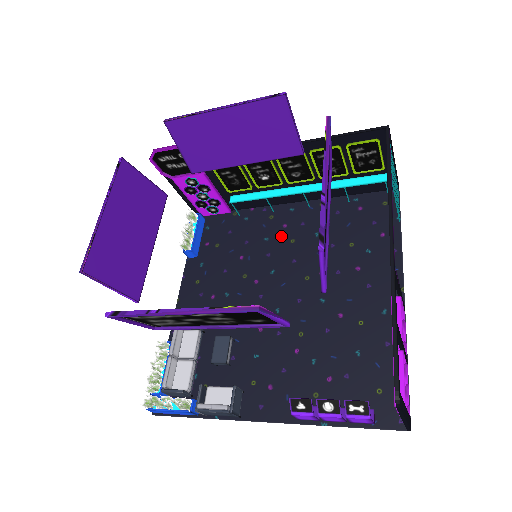
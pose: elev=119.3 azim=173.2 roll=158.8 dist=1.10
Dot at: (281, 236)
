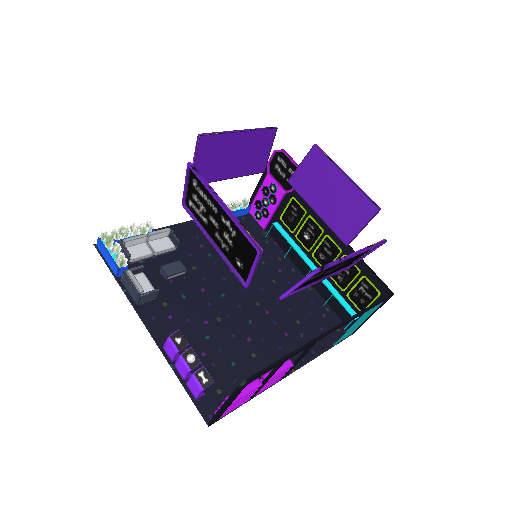
Dot at: (272, 272)
